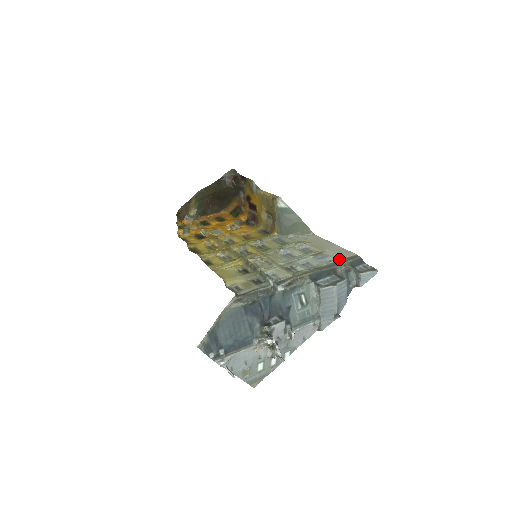
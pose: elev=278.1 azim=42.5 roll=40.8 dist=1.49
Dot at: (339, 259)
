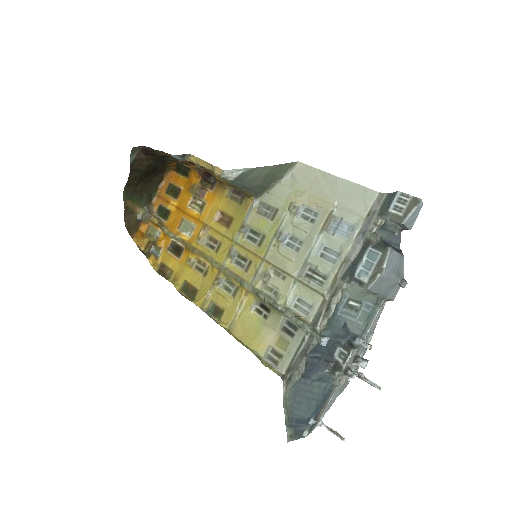
Dot at: (362, 221)
